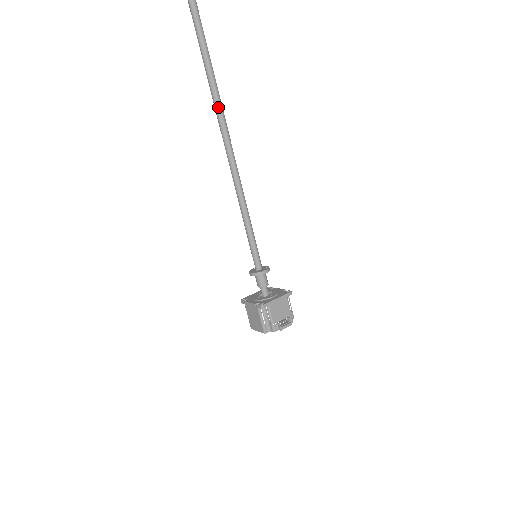
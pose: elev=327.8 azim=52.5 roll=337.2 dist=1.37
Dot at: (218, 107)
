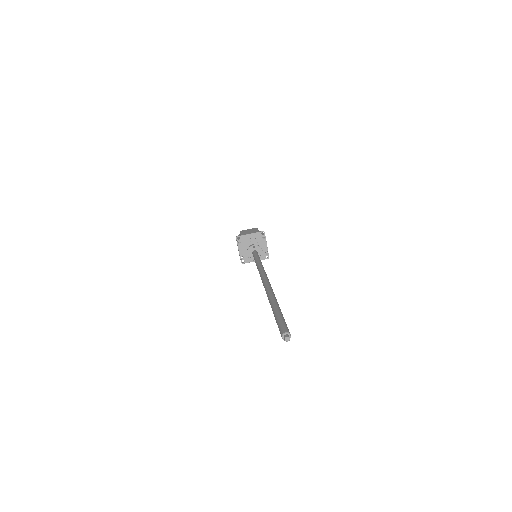
Dot at: occluded
